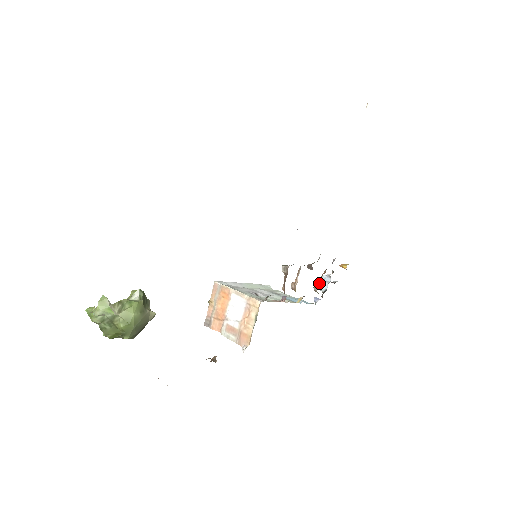
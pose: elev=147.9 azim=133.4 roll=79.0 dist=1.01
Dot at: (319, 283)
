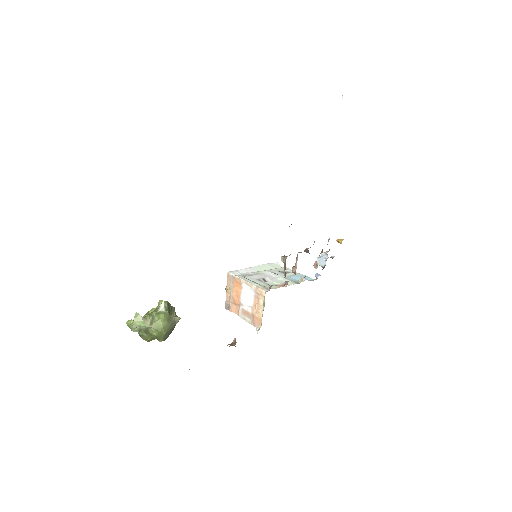
Dot at: (319, 260)
